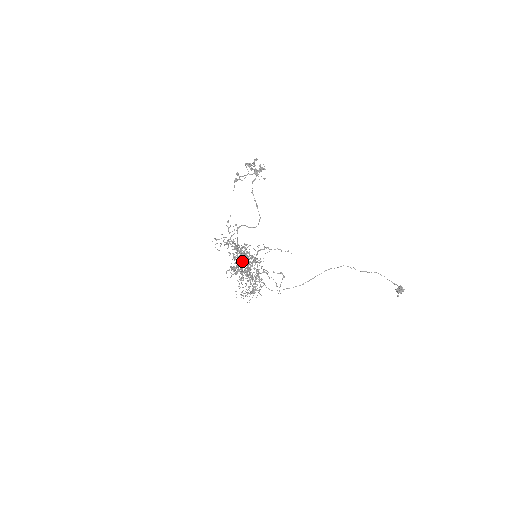
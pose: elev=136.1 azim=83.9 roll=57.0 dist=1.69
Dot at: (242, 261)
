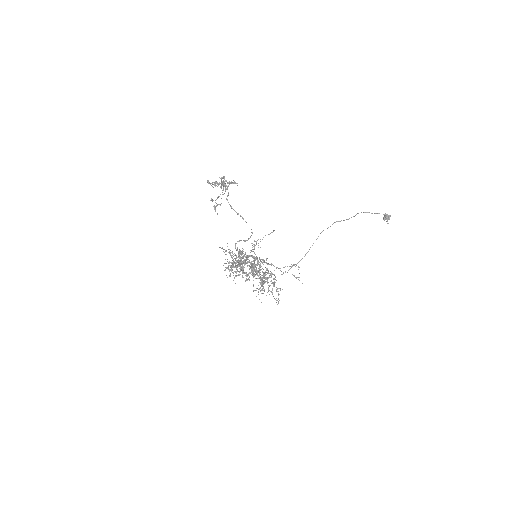
Dot at: occluded
